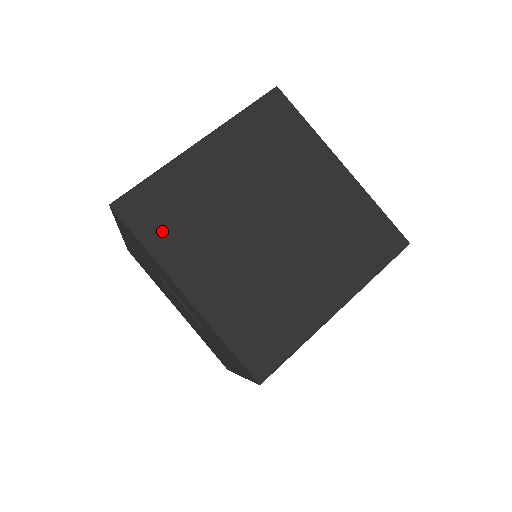
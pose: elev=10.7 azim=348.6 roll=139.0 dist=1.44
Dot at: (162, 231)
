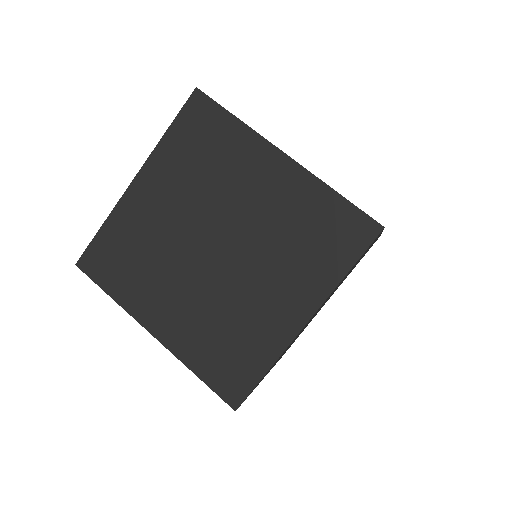
Dot at: (121, 278)
